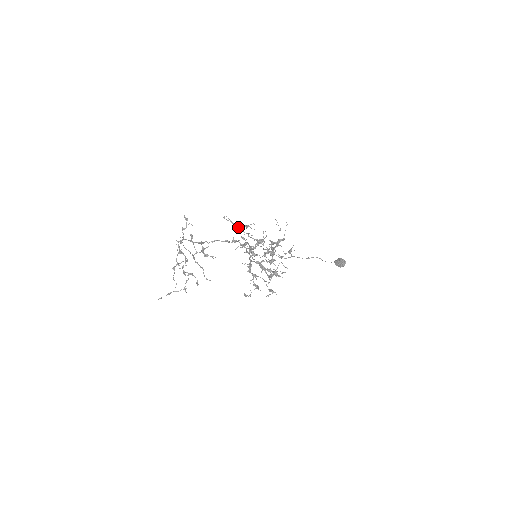
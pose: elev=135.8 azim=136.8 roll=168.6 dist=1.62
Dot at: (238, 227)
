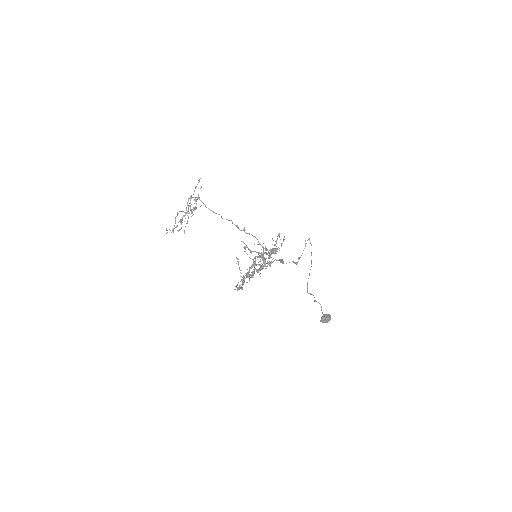
Dot at: occluded
